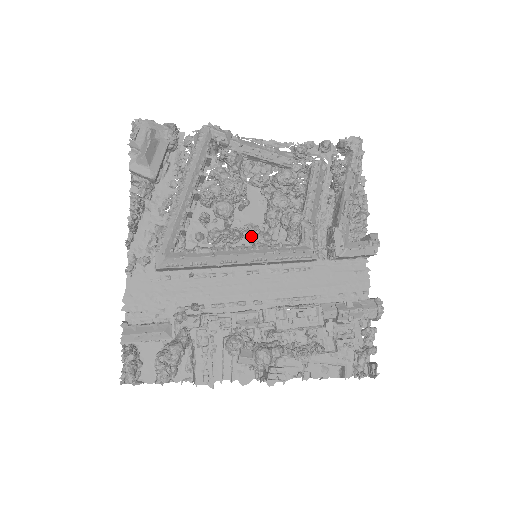
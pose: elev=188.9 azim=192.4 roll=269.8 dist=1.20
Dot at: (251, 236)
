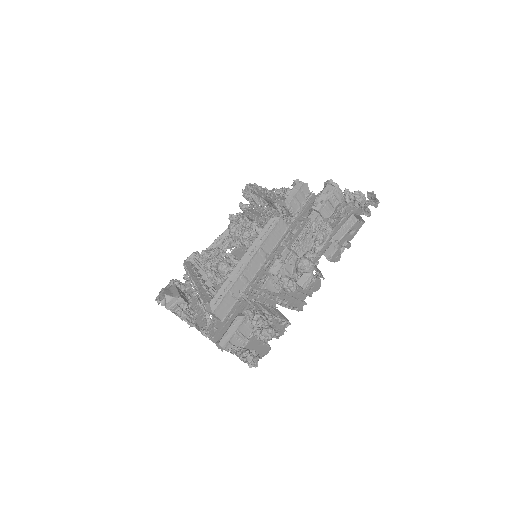
Dot at: occluded
